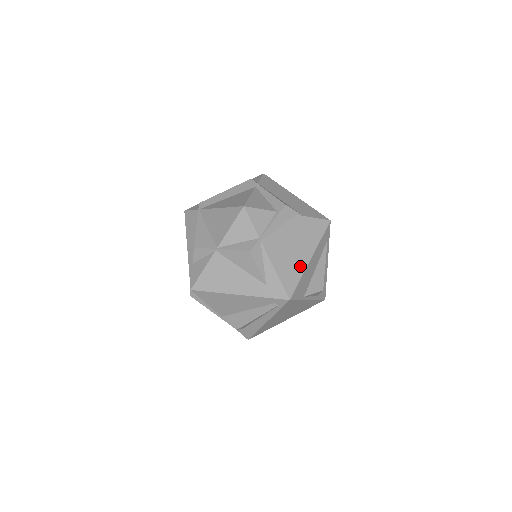
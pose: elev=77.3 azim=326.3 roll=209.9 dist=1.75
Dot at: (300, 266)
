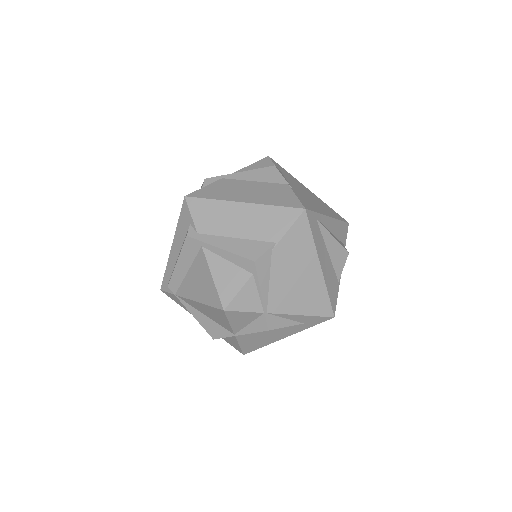
Dot at: (318, 284)
